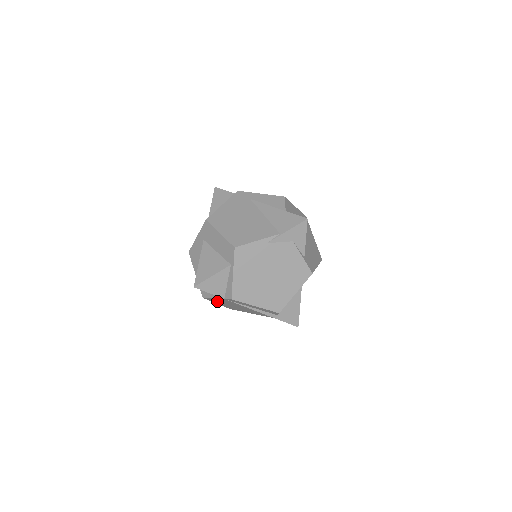
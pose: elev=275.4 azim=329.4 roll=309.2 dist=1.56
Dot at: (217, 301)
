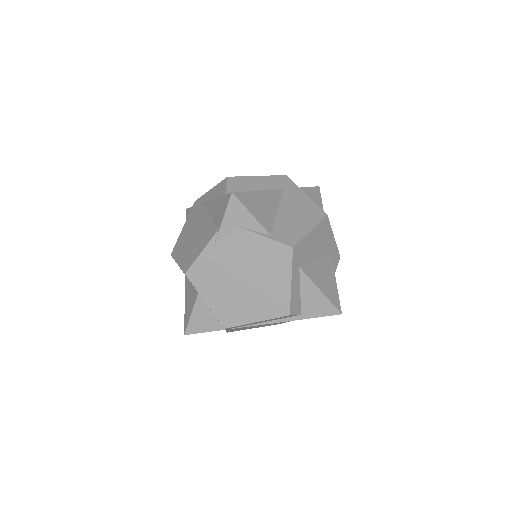
Dot at: (241, 329)
